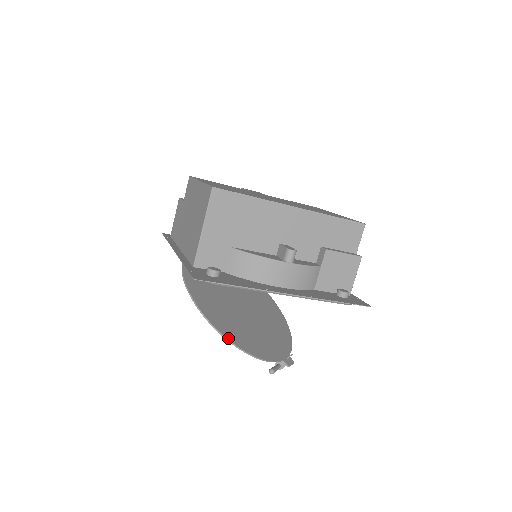
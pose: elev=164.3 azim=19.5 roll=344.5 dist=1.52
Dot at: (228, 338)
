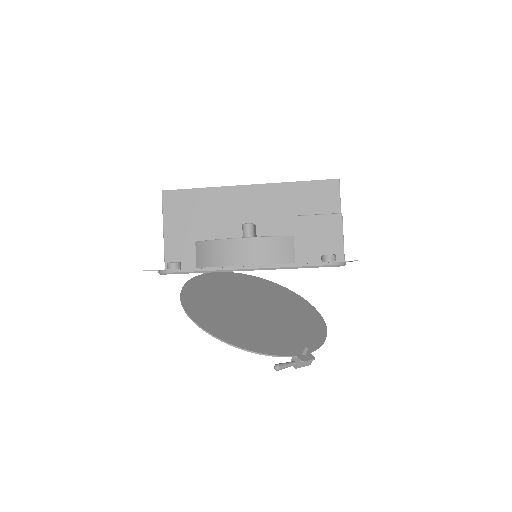
Dot at: (213, 334)
